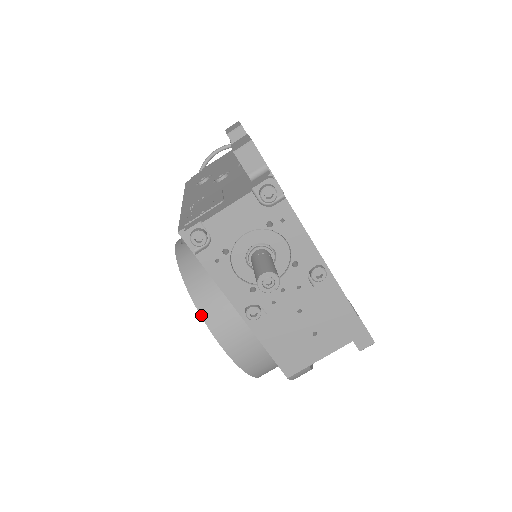
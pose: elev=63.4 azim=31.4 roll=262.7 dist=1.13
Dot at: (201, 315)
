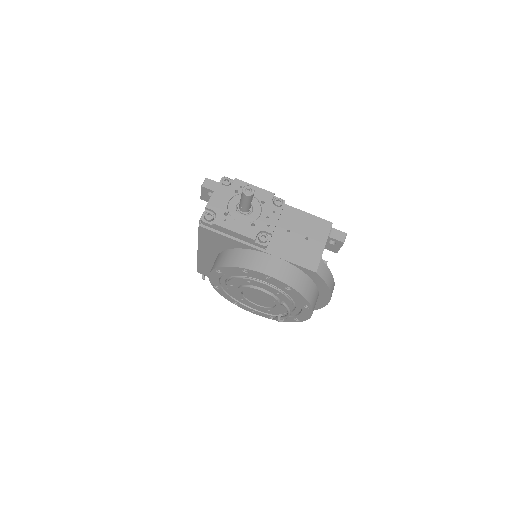
Dot at: (241, 267)
